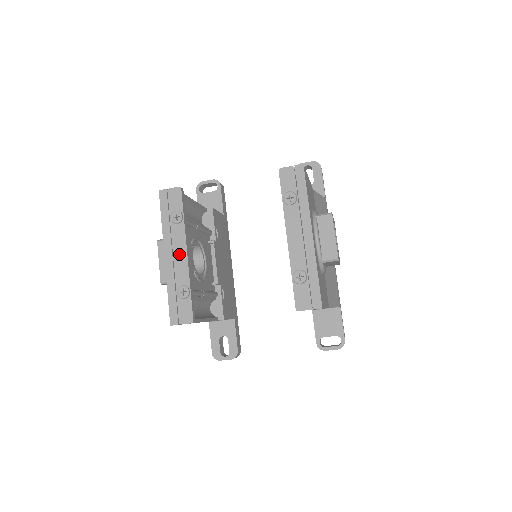
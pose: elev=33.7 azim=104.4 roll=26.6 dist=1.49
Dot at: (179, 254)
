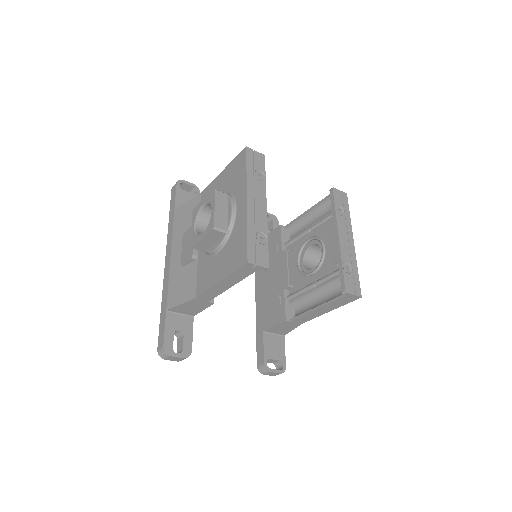
Dot at: (260, 205)
